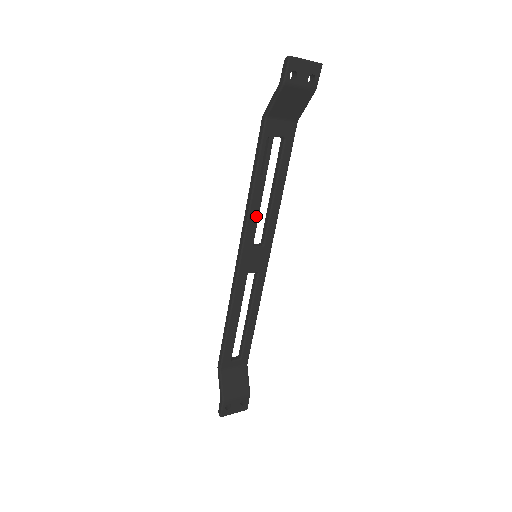
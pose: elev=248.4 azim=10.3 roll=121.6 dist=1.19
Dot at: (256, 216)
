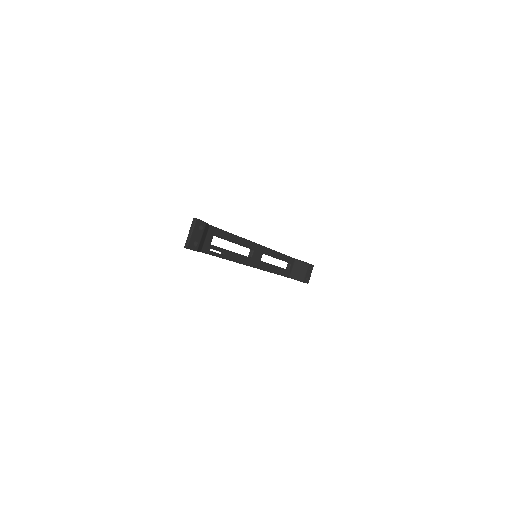
Dot at: (240, 257)
